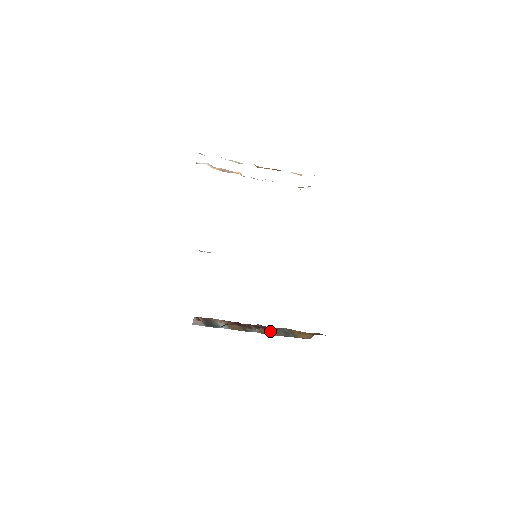
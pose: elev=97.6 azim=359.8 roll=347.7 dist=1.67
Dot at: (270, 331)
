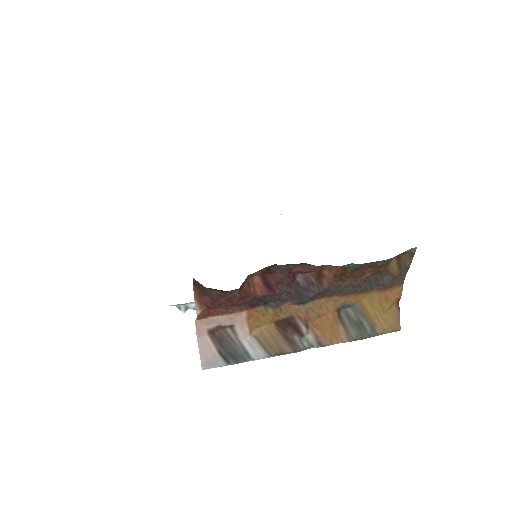
Dot at: (330, 324)
